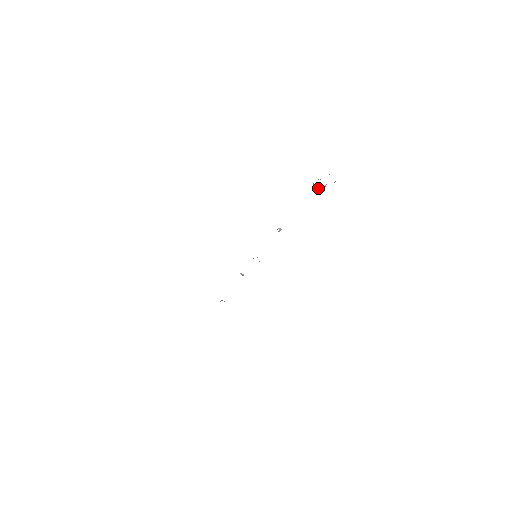
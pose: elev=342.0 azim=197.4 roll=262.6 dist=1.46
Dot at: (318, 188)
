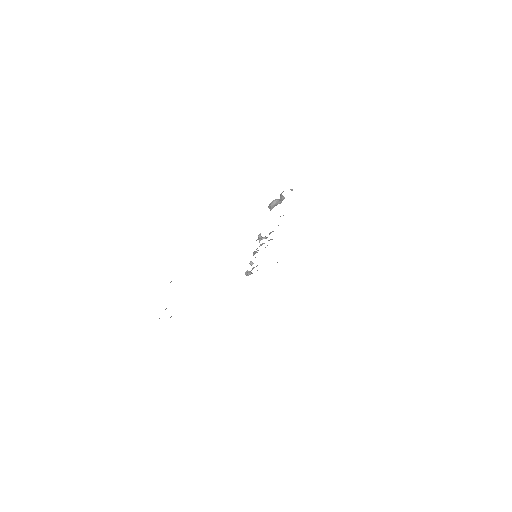
Dot at: occluded
